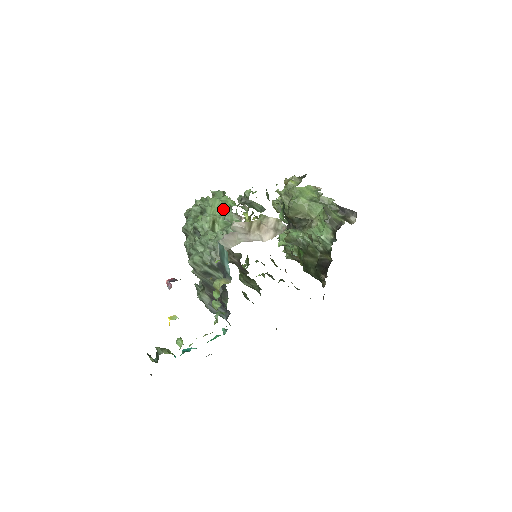
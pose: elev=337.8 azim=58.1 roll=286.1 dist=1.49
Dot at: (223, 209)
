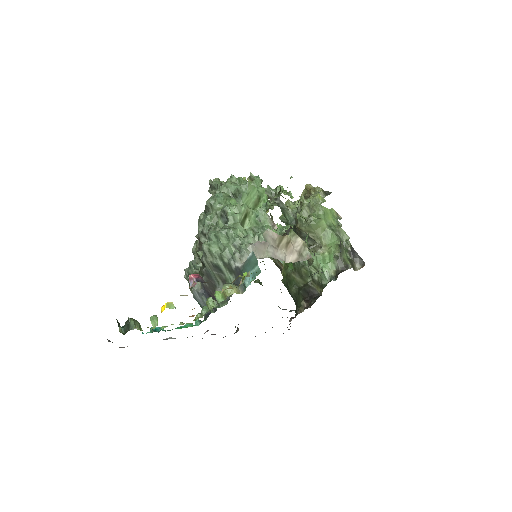
Dot at: (257, 203)
